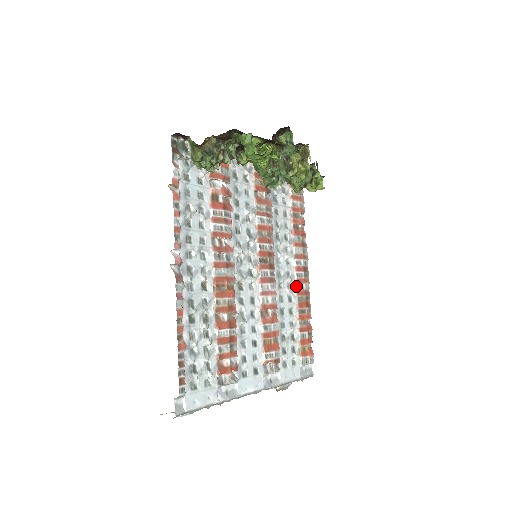
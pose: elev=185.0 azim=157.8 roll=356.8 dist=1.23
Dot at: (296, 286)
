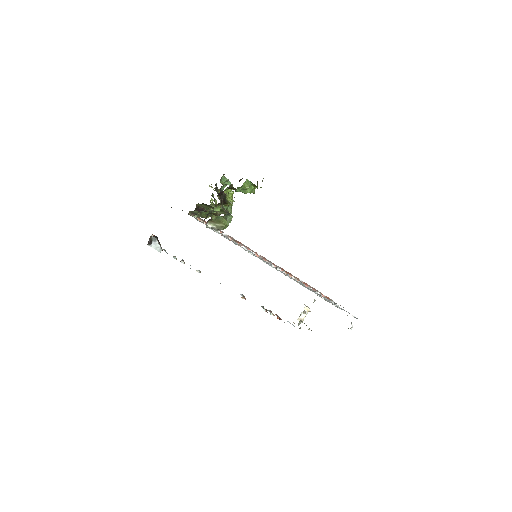
Dot at: occluded
